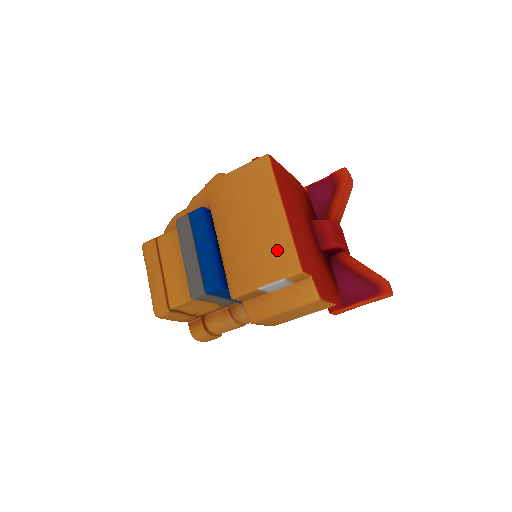
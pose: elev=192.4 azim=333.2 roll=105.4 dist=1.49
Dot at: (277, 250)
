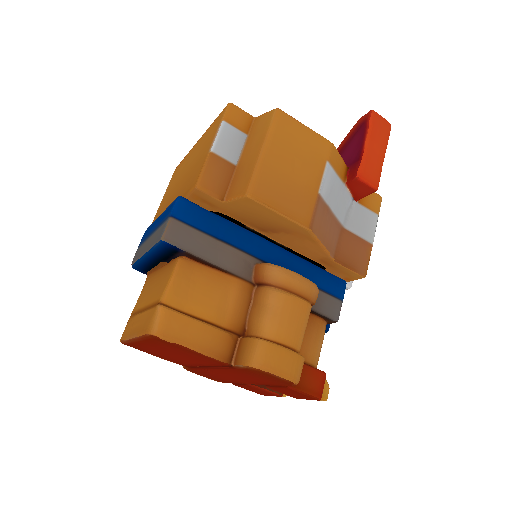
Dot at: (207, 137)
